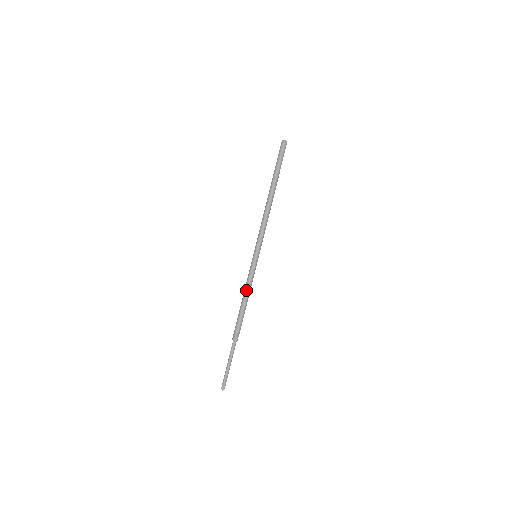
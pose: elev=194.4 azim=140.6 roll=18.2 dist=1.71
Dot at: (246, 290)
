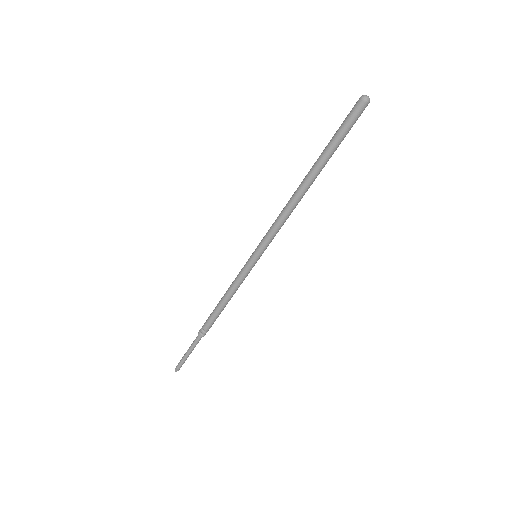
Dot at: (230, 292)
